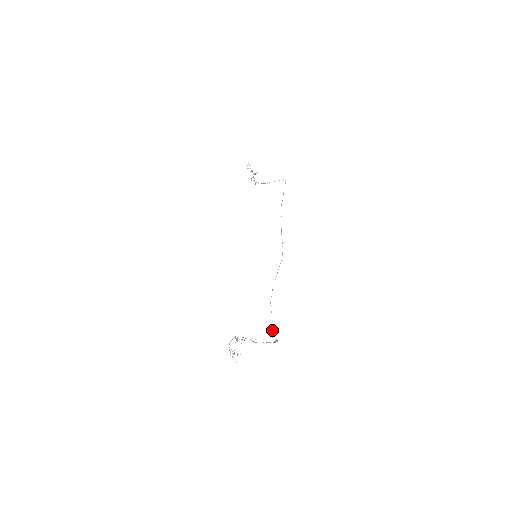
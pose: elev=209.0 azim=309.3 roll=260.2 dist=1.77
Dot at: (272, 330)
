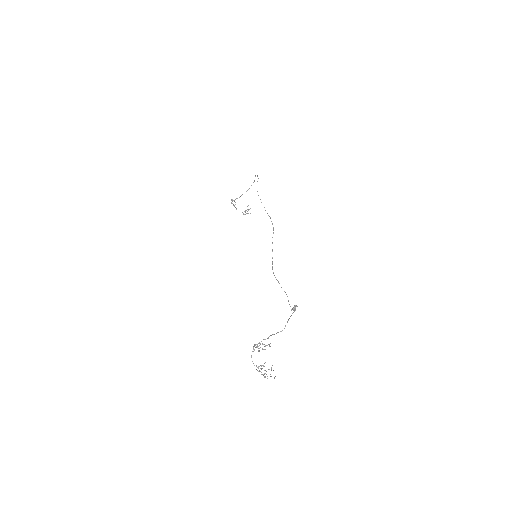
Dot at: occluded
